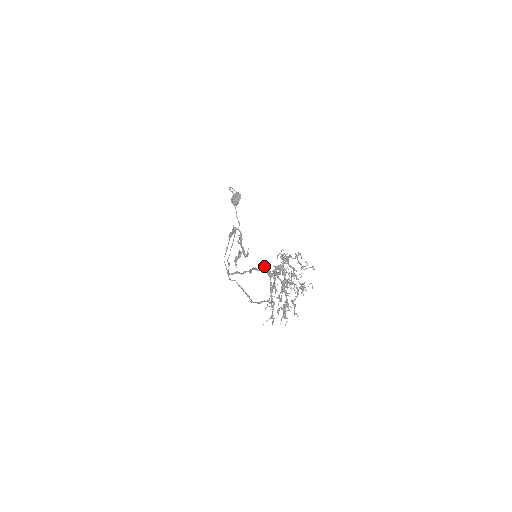
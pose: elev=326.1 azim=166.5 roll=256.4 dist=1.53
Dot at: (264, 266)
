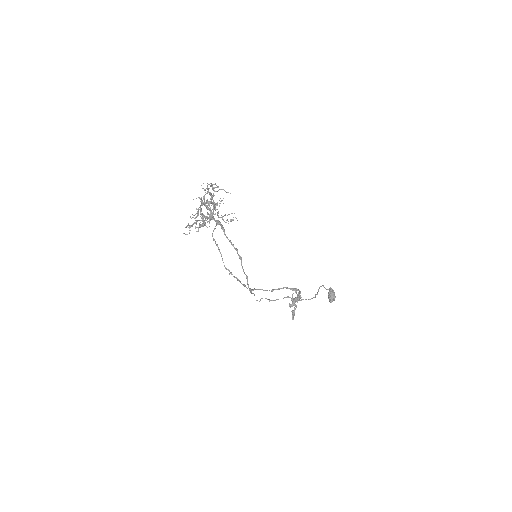
Dot at: (221, 224)
